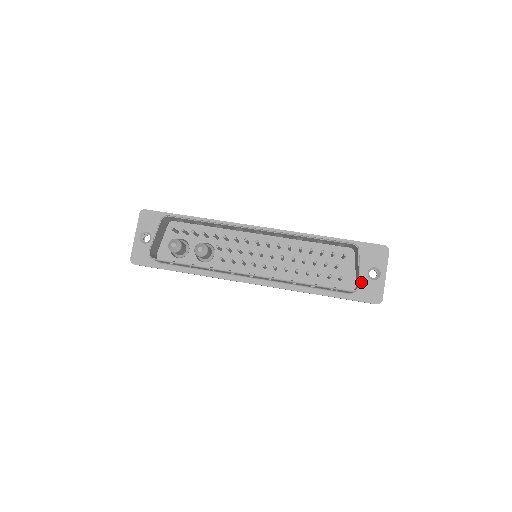
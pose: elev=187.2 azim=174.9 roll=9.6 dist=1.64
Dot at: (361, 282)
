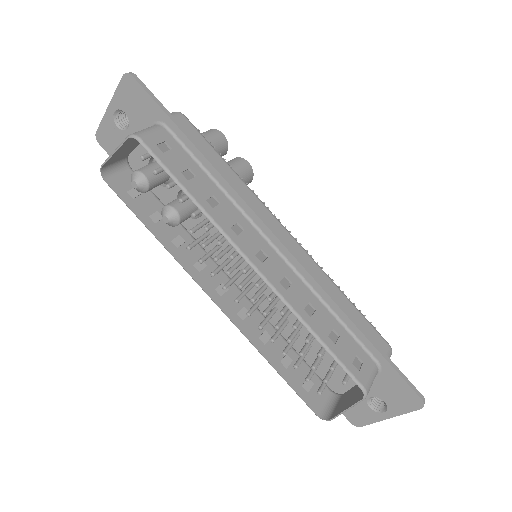
Dot at: occluded
